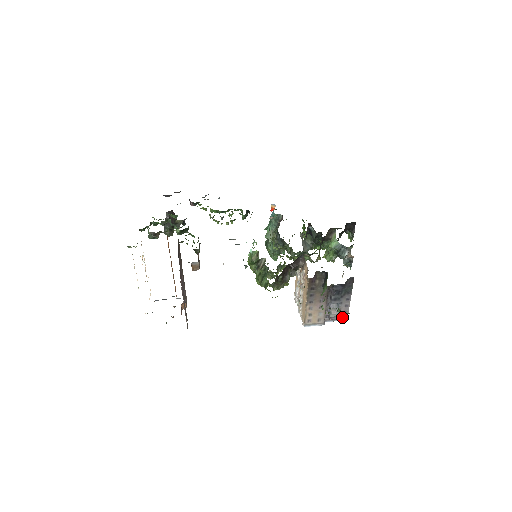
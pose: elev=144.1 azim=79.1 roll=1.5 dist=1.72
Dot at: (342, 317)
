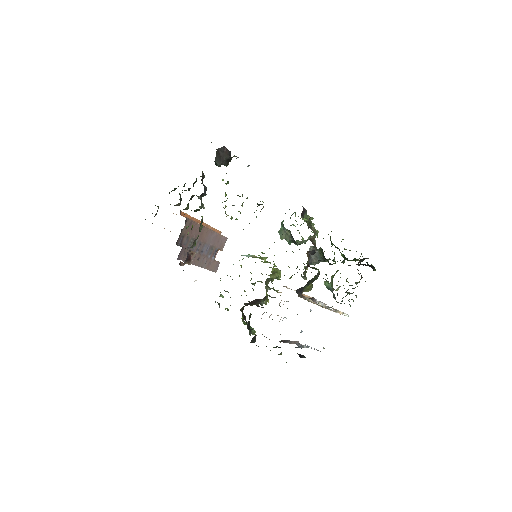
Dot at: (314, 348)
